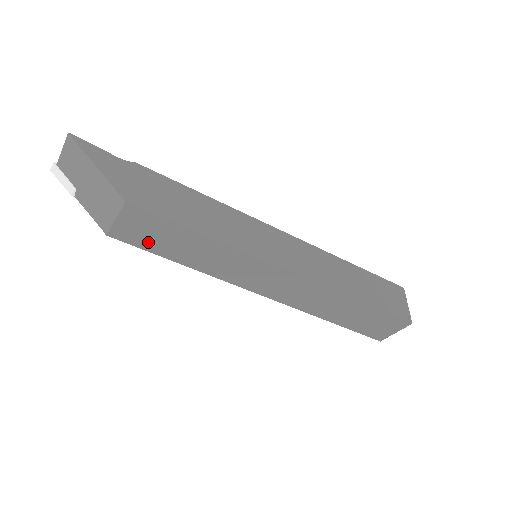
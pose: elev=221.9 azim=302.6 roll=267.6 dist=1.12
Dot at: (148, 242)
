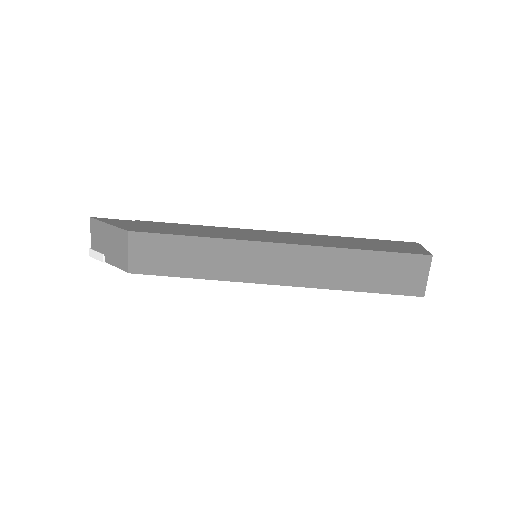
Dot at: (159, 265)
